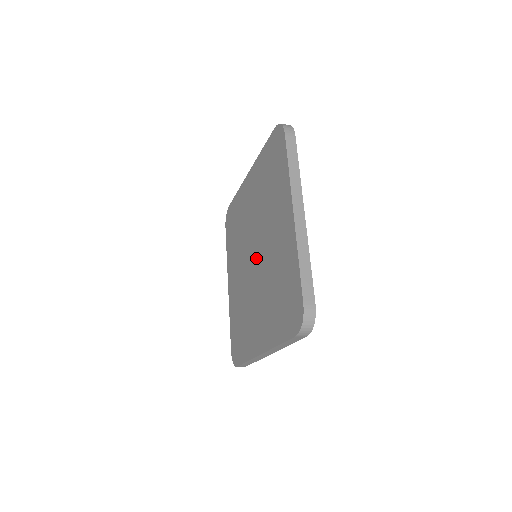
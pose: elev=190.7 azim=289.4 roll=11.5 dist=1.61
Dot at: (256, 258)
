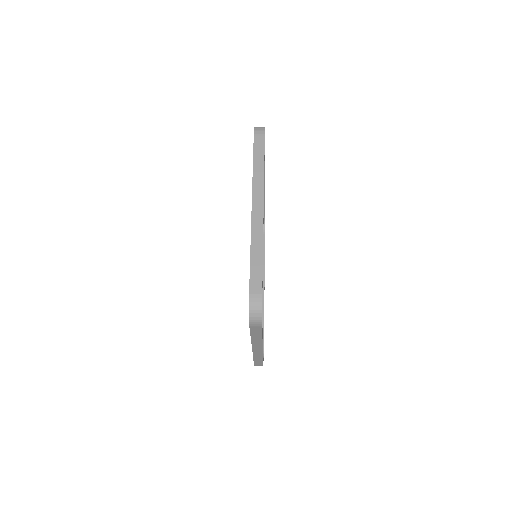
Dot at: occluded
